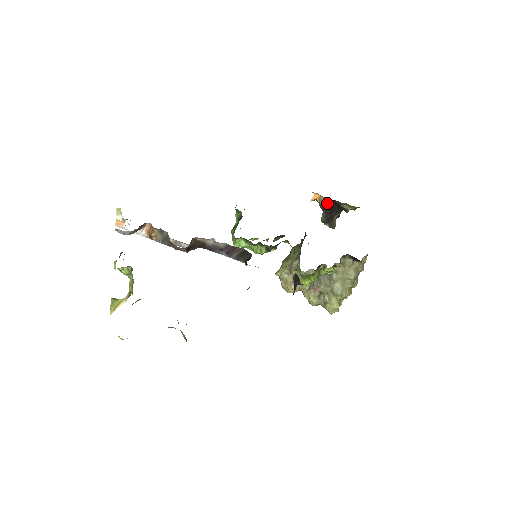
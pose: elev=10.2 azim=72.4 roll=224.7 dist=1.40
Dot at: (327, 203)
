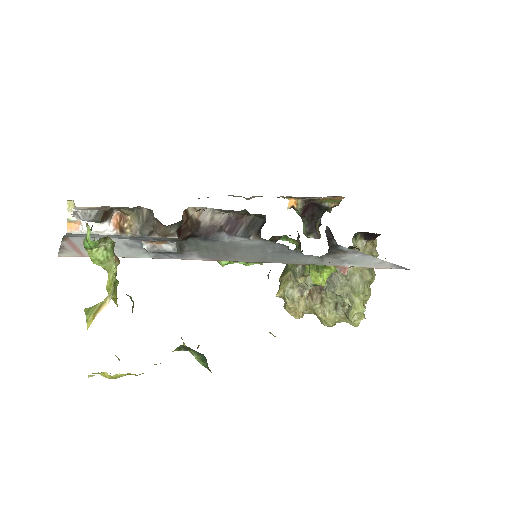
Dot at: (306, 207)
